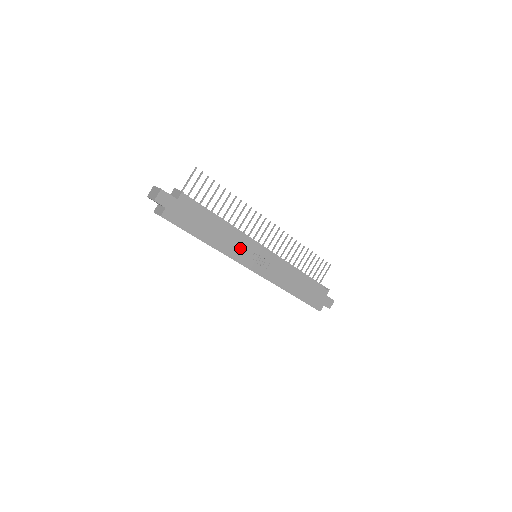
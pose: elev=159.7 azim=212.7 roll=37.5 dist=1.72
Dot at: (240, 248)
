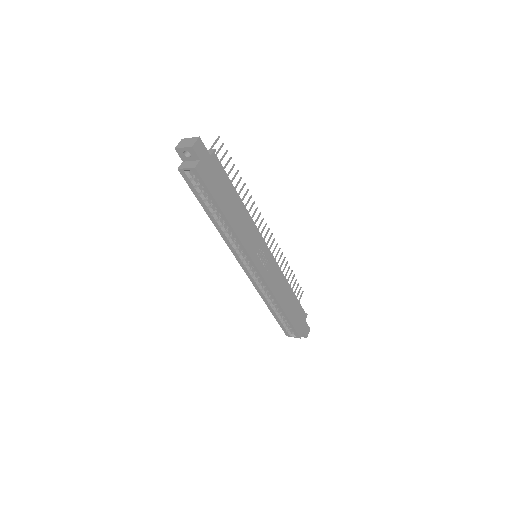
Dot at: (251, 237)
